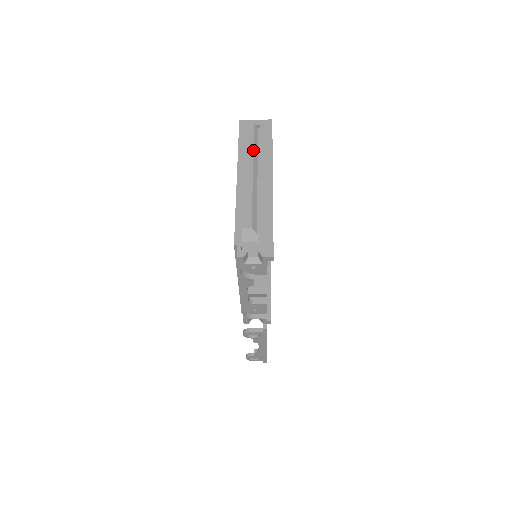
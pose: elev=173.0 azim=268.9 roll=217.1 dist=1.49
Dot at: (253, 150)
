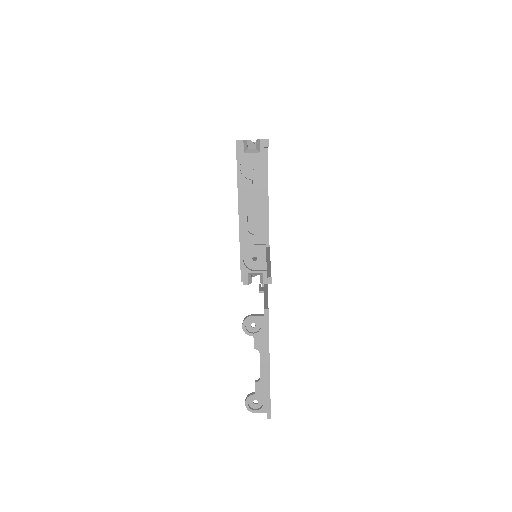
Dot at: (253, 142)
